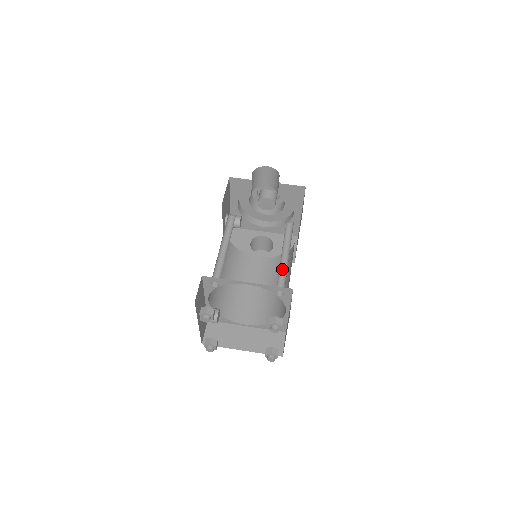
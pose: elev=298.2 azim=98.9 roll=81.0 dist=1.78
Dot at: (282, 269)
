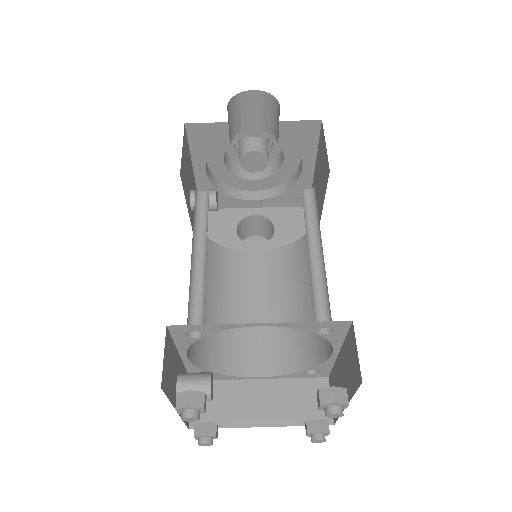
Dot at: (315, 278)
